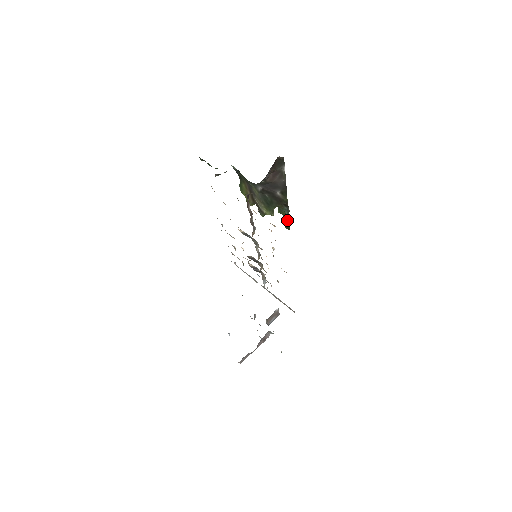
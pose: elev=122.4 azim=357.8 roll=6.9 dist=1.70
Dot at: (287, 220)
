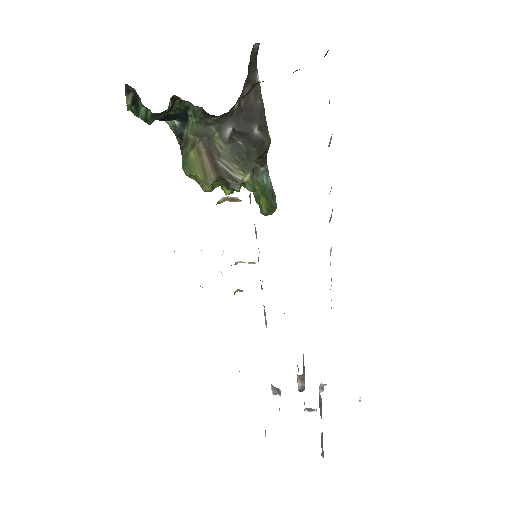
Dot at: (268, 191)
